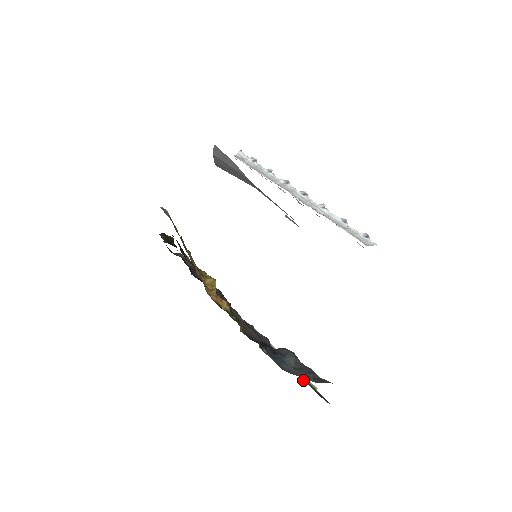
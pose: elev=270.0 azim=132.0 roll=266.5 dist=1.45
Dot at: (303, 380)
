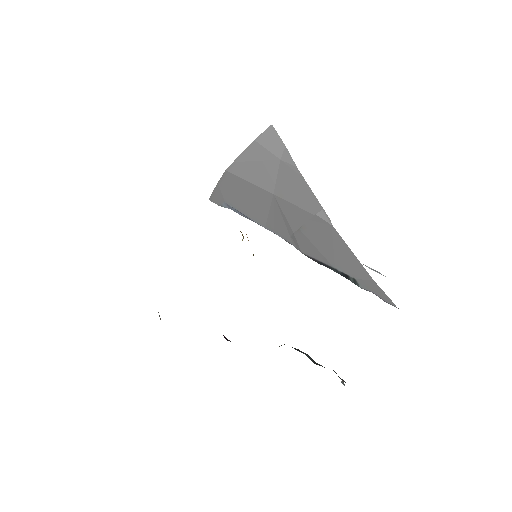
Dot at: occluded
